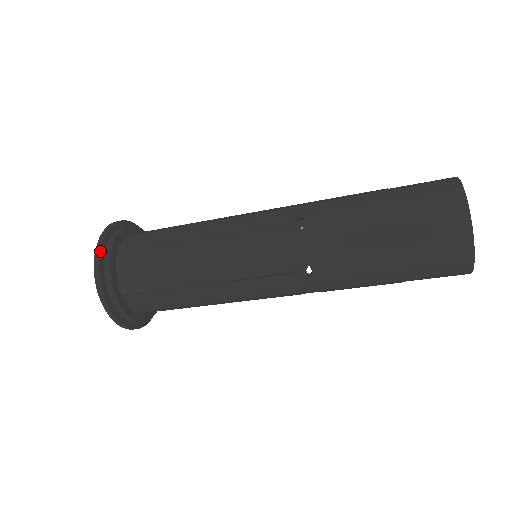
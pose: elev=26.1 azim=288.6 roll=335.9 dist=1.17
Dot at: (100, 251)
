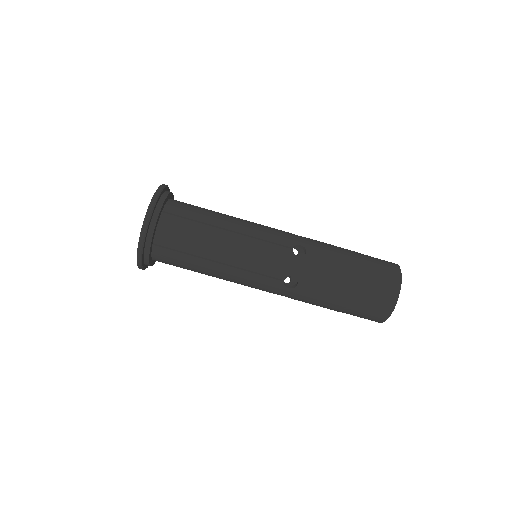
Dot at: (154, 206)
